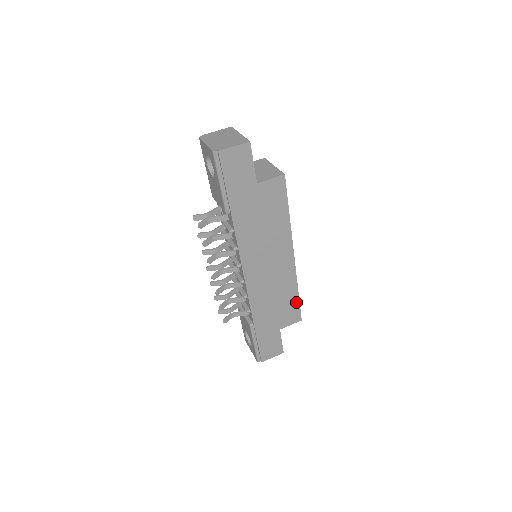
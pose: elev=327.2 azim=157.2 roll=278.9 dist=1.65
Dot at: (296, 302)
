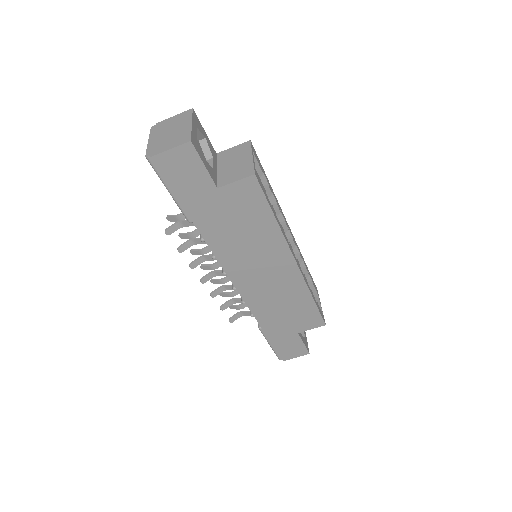
Dot at: (313, 308)
